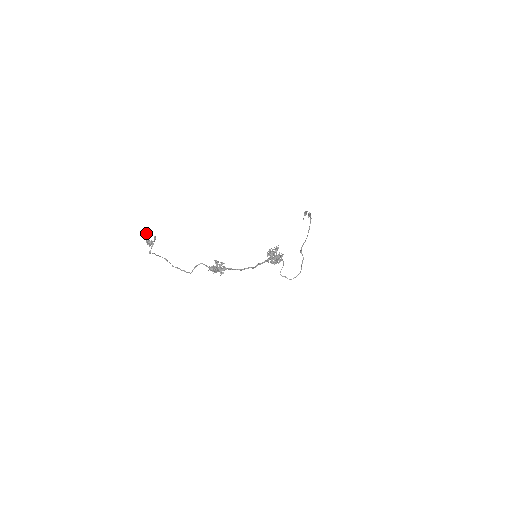
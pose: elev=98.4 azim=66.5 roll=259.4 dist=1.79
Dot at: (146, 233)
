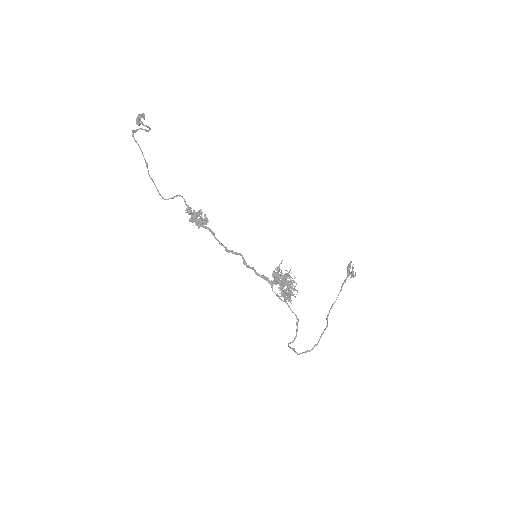
Dot at: (142, 113)
